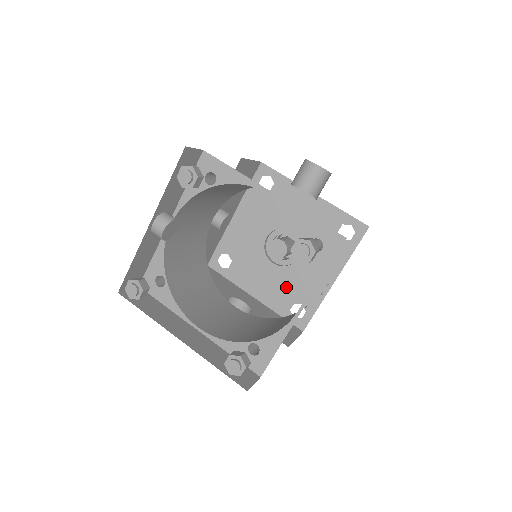
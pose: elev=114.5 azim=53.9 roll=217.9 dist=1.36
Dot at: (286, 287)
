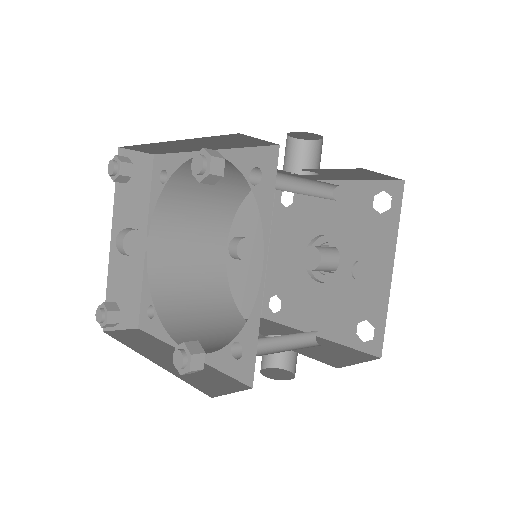
Dot at: (342, 305)
